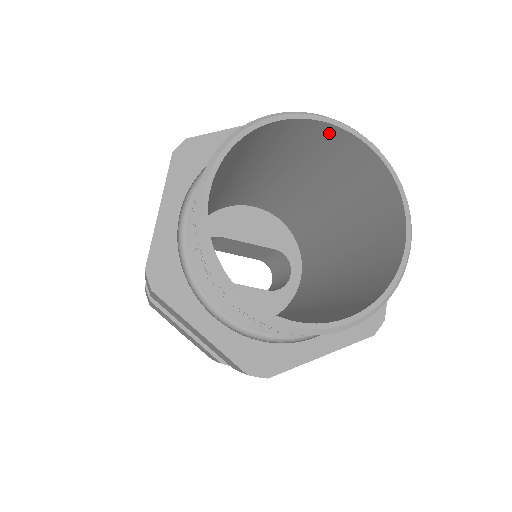
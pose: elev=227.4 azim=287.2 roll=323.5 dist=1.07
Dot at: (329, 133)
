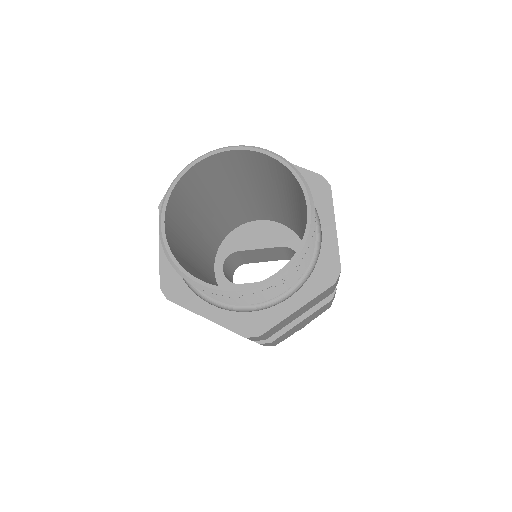
Dot at: (239, 155)
